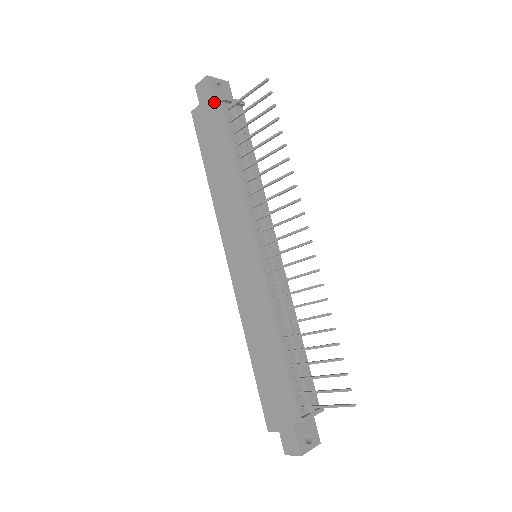
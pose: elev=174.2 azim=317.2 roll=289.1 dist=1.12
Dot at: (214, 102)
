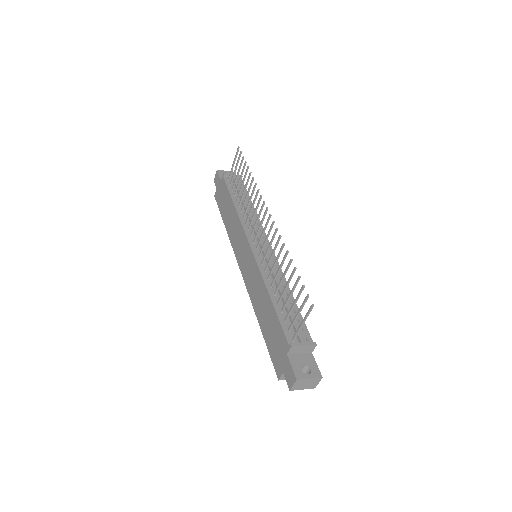
Dot at: (221, 180)
